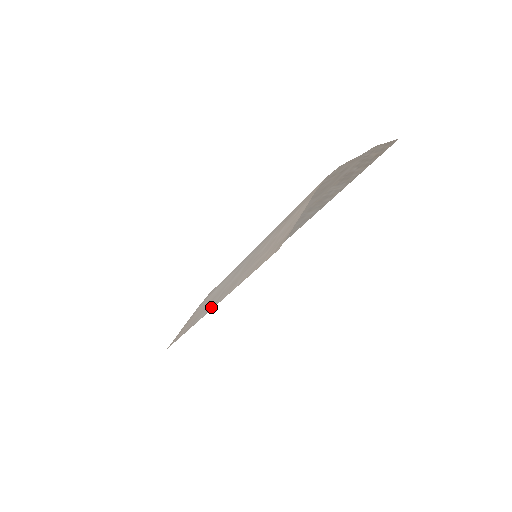
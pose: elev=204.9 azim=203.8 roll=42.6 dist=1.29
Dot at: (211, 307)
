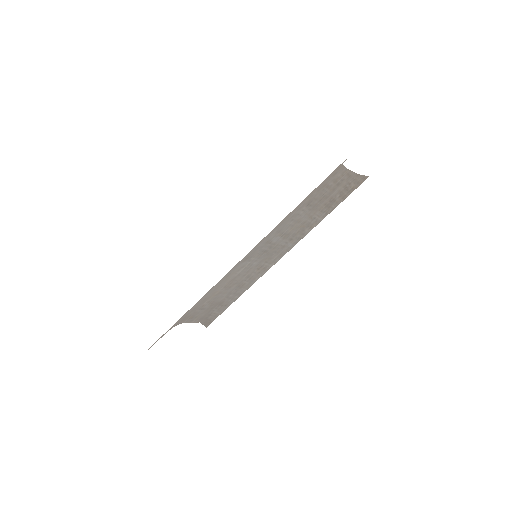
Dot at: (238, 262)
